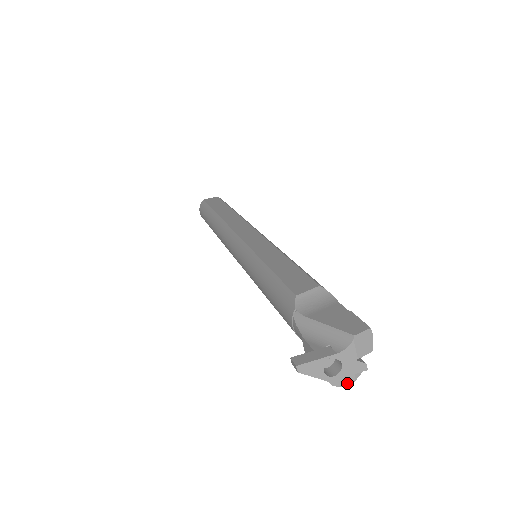
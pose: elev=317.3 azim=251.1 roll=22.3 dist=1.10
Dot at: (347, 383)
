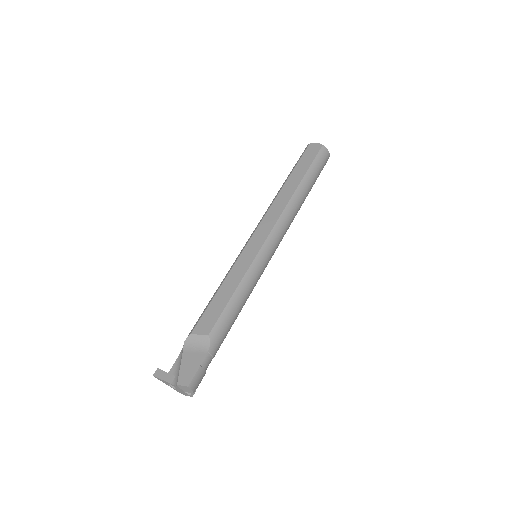
Dot at: (183, 394)
